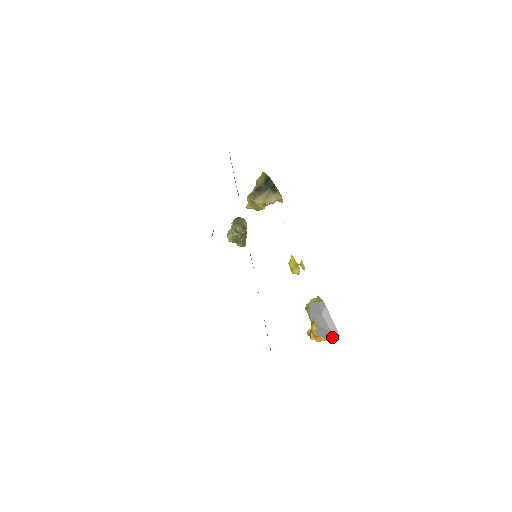
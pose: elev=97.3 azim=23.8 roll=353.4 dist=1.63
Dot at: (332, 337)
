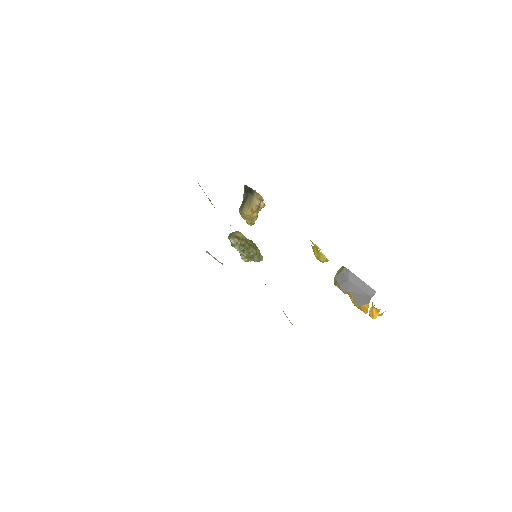
Dot at: (370, 298)
